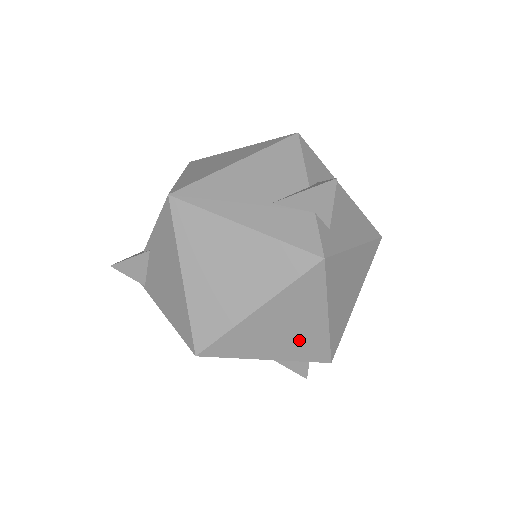
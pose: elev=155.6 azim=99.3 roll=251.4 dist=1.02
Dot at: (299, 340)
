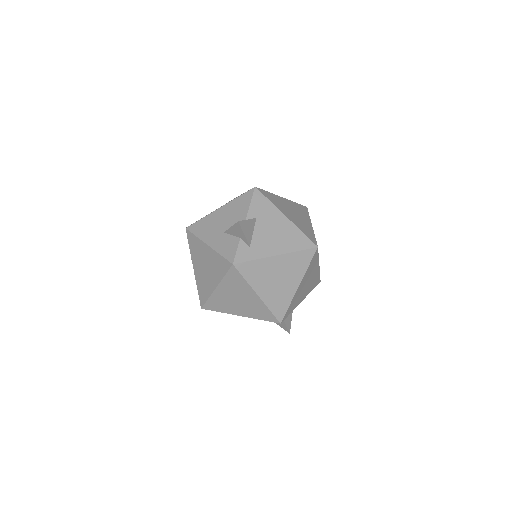
Dot at: (250, 307)
